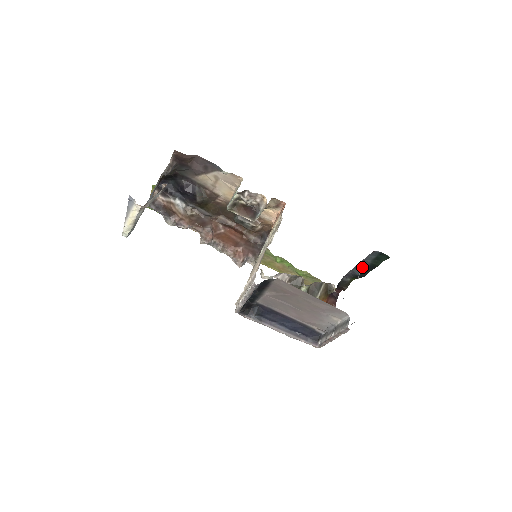
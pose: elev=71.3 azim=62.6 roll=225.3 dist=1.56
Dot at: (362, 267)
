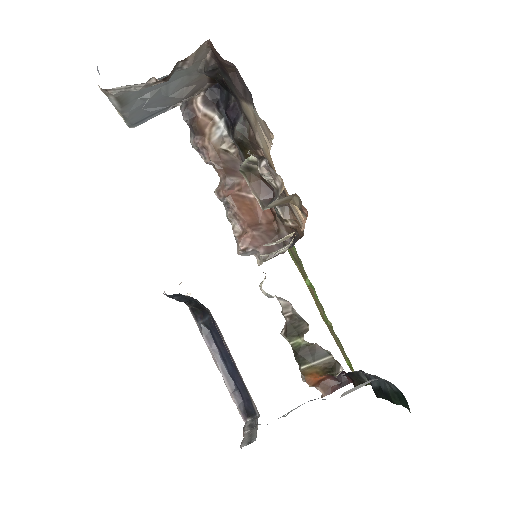
Dot at: (380, 383)
